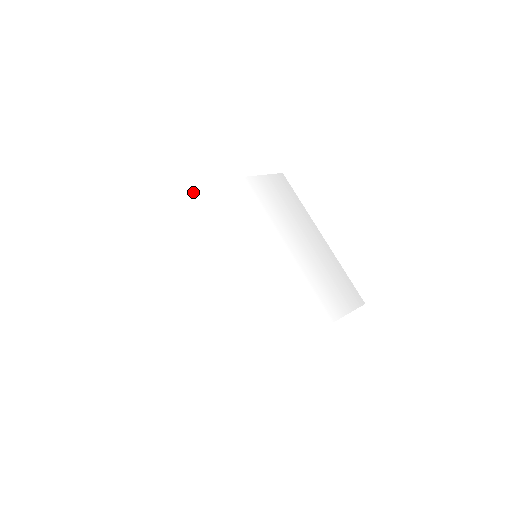
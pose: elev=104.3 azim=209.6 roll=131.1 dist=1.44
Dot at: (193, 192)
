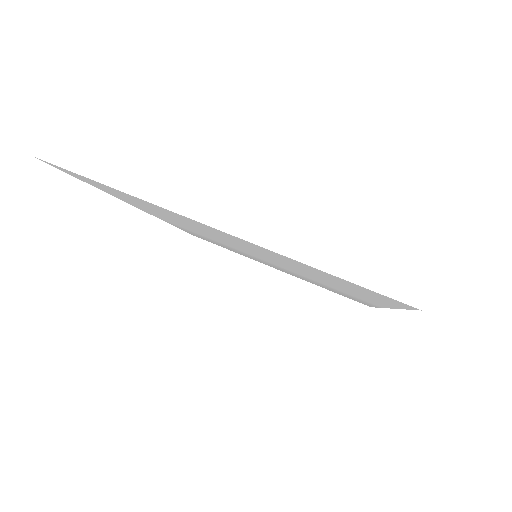
Dot at: occluded
